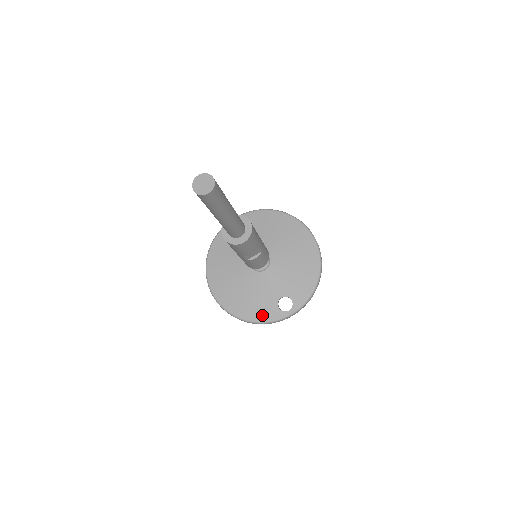
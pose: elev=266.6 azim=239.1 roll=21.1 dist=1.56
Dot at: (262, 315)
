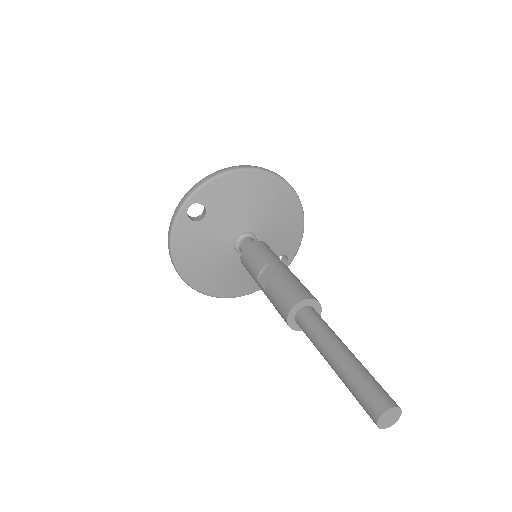
Dot at: occluded
